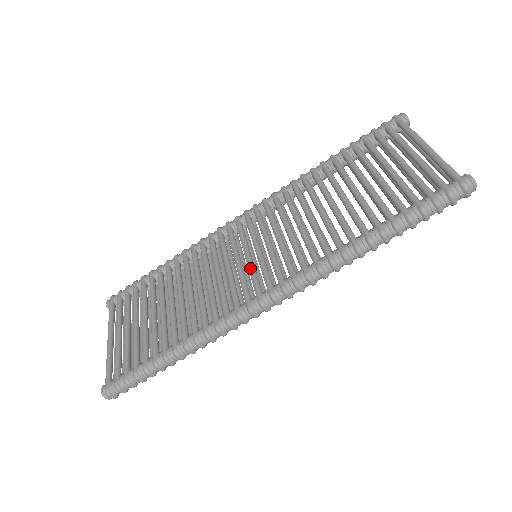
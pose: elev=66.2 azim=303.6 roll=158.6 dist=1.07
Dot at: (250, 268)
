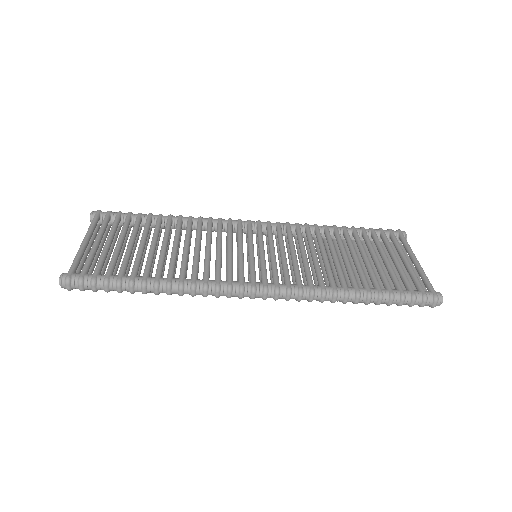
Dot at: (252, 260)
